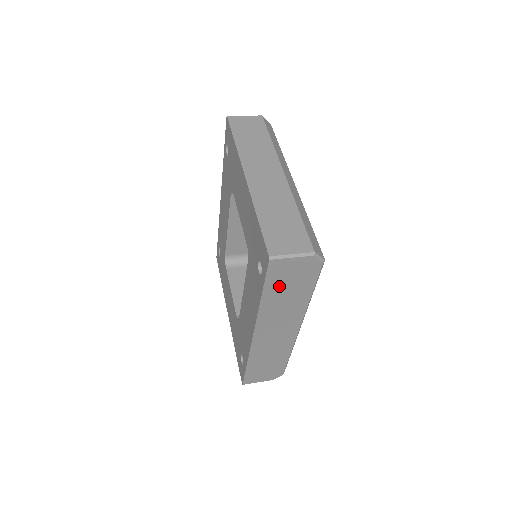
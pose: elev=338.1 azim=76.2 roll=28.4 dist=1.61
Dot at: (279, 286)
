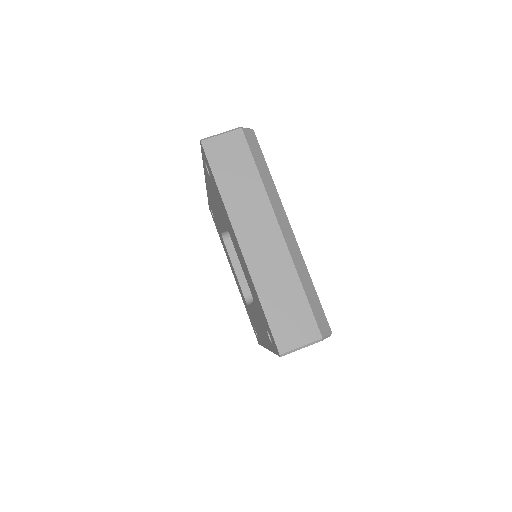
Dot at: occluded
